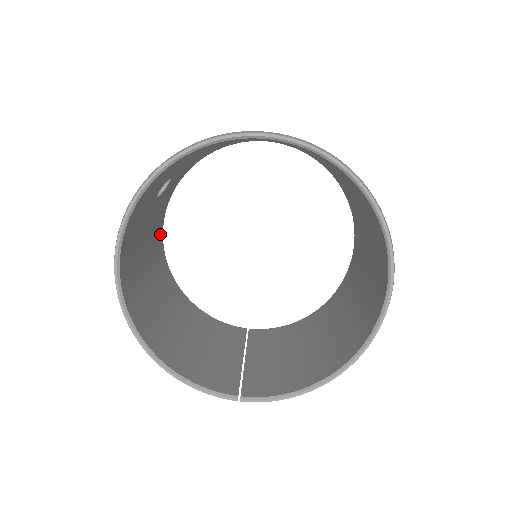
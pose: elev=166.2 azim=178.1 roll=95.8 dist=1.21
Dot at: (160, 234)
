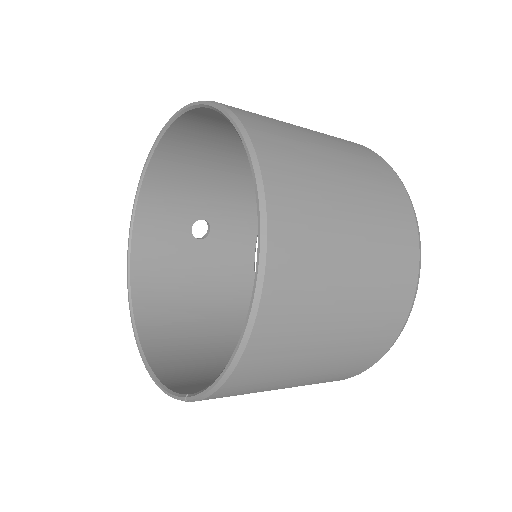
Dot at: (247, 287)
